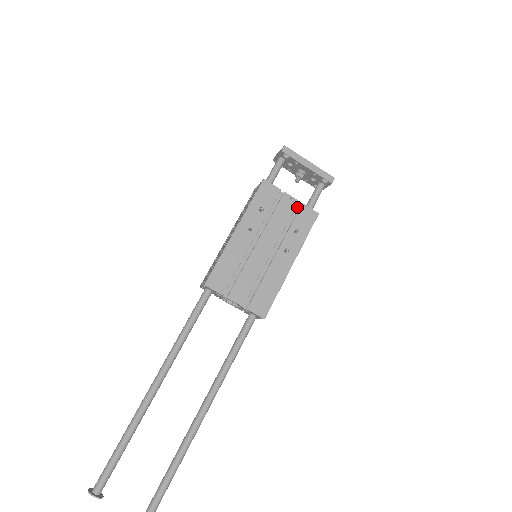
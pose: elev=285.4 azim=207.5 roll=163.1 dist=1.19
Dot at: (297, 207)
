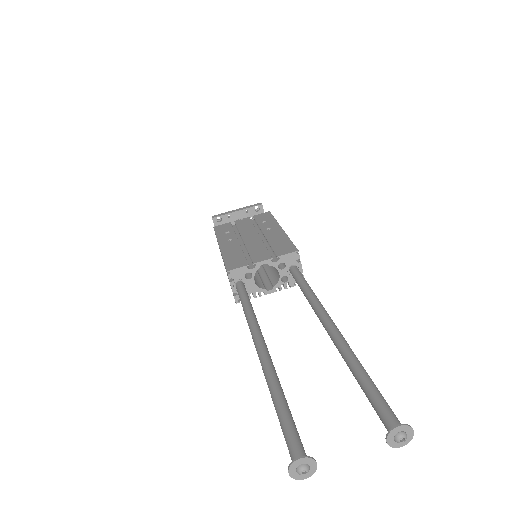
Dot at: (252, 221)
